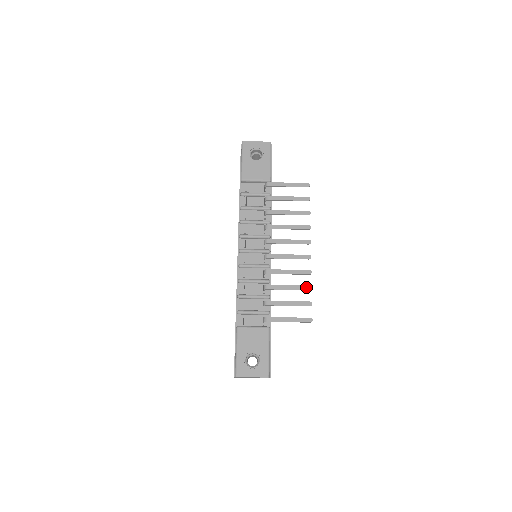
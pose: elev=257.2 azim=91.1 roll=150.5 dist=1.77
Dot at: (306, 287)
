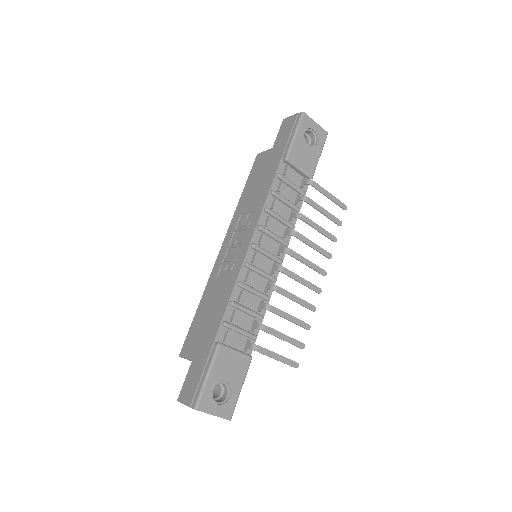
Dot at: (306, 325)
